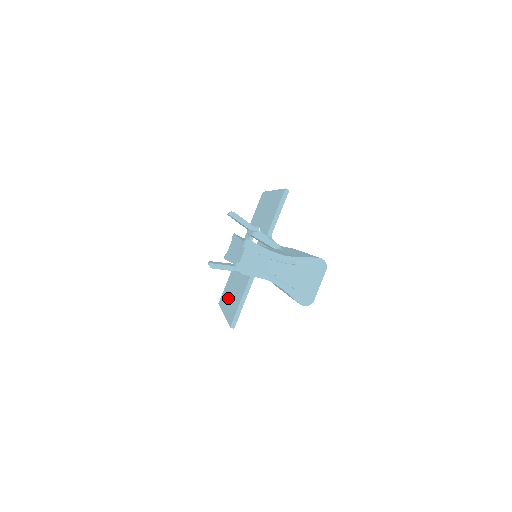
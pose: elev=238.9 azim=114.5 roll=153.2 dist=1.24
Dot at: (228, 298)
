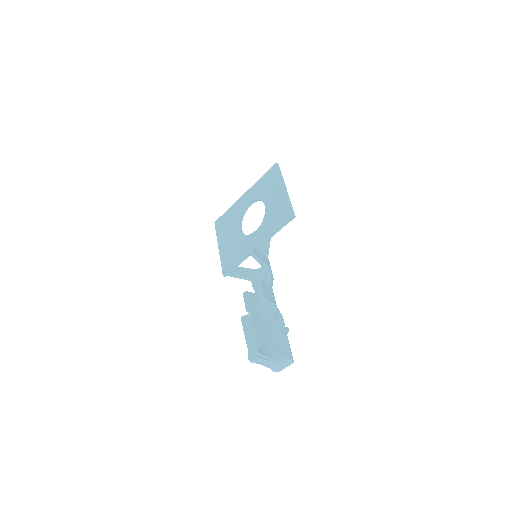
Dot at: (225, 238)
